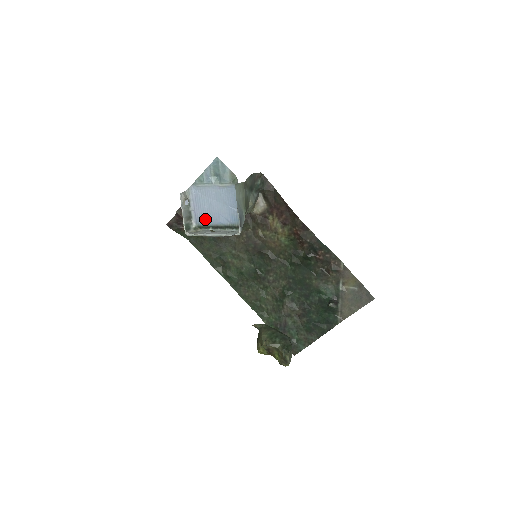
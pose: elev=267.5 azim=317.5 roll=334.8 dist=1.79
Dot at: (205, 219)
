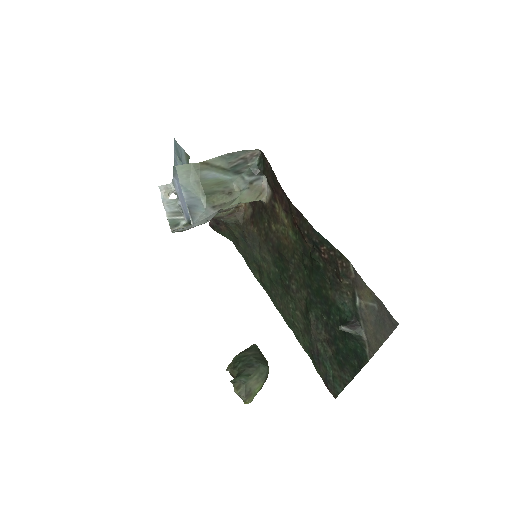
Dot at: occluded
